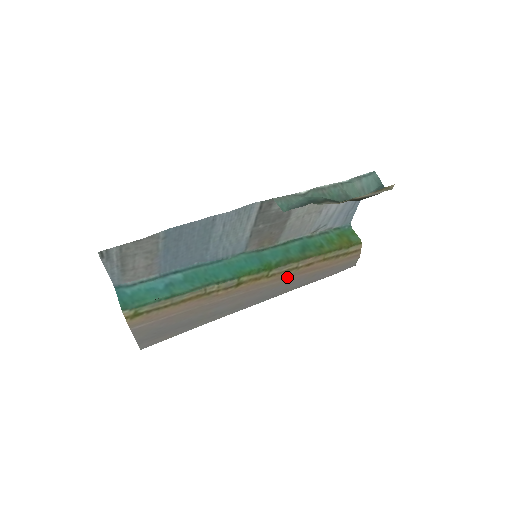
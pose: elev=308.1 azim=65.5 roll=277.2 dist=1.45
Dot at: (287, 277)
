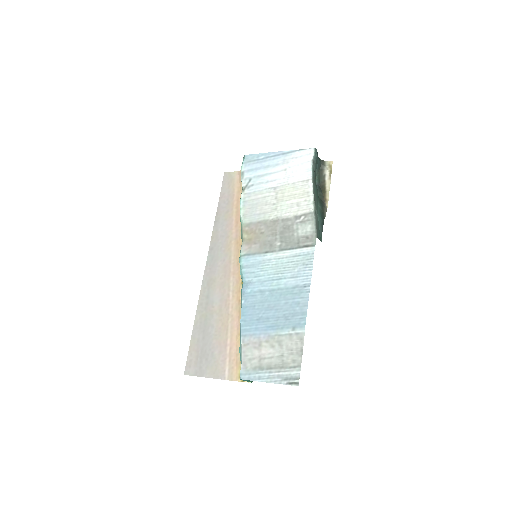
Dot at: (236, 237)
